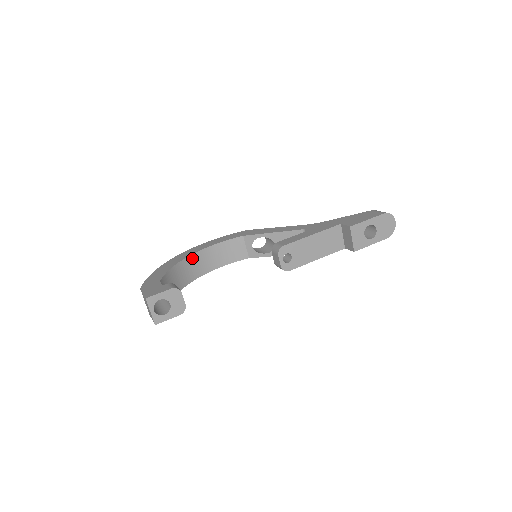
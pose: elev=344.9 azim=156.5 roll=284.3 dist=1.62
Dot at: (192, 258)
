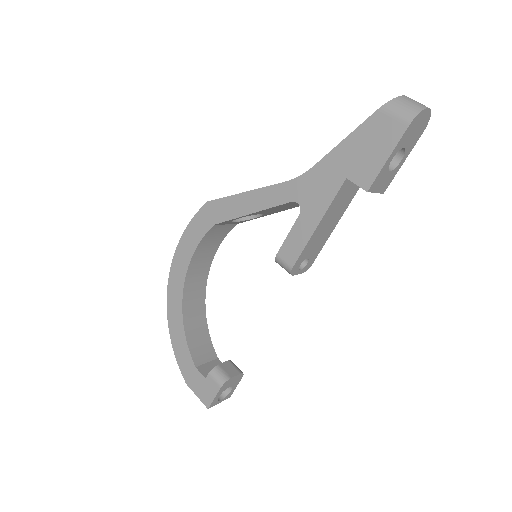
Dot at: (186, 289)
